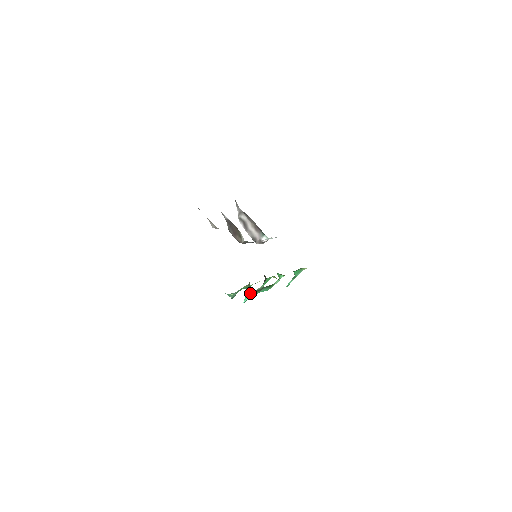
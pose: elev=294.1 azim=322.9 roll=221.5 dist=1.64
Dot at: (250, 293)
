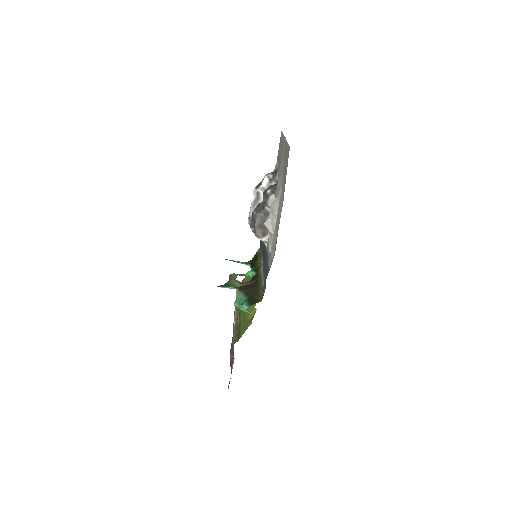
Dot at: (232, 288)
